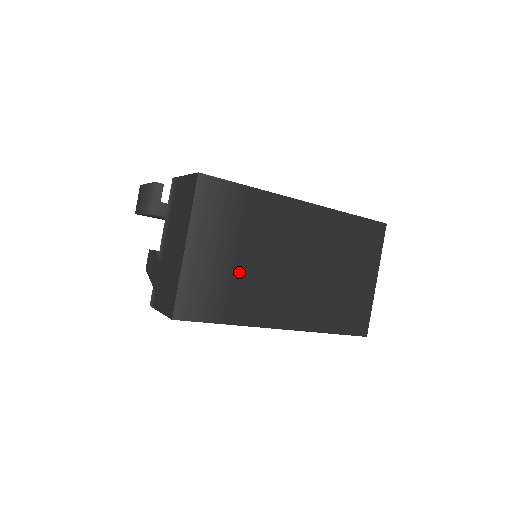
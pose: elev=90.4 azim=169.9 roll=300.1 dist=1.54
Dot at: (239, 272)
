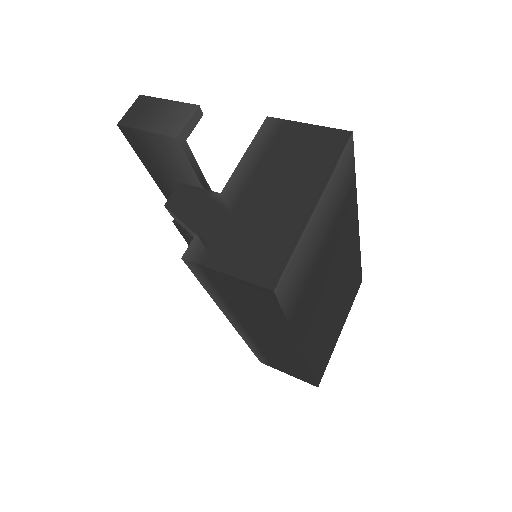
Dot at: (317, 266)
